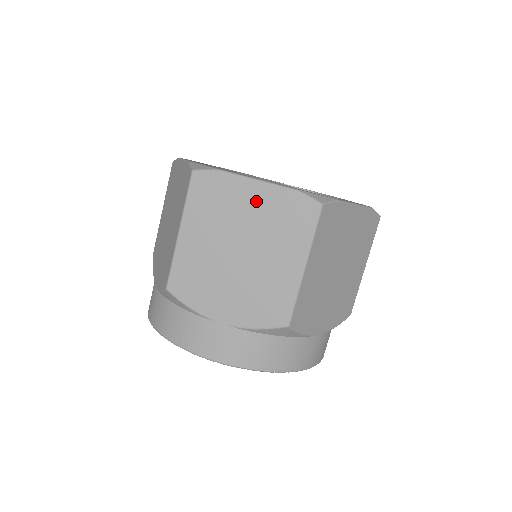
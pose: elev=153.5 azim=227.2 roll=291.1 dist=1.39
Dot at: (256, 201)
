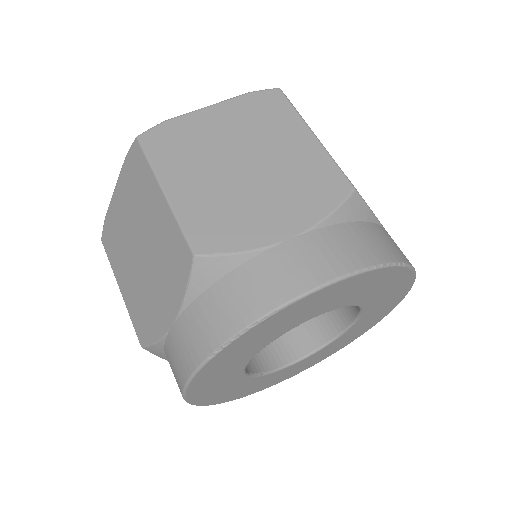
Dot at: (122, 201)
